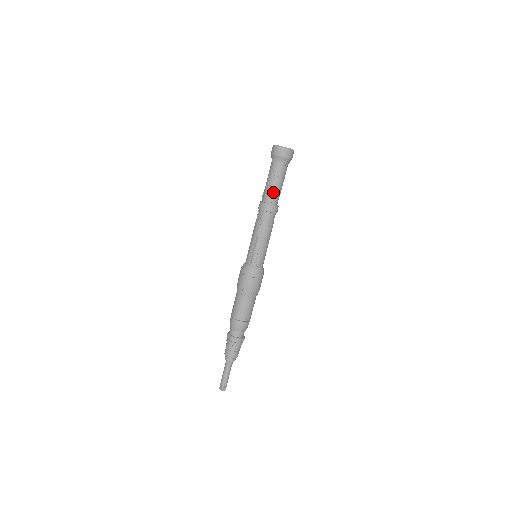
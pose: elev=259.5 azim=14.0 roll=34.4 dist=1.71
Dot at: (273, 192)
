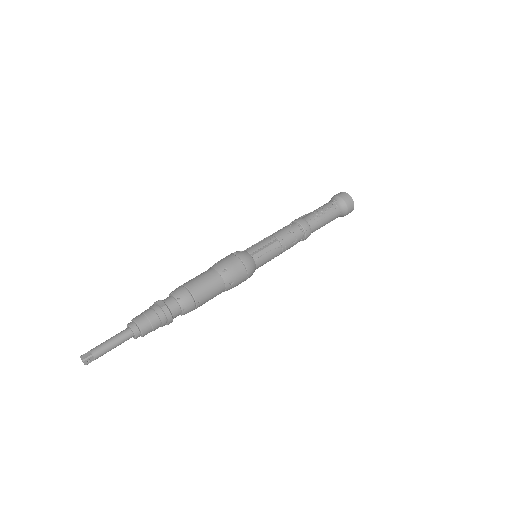
Dot at: (319, 220)
